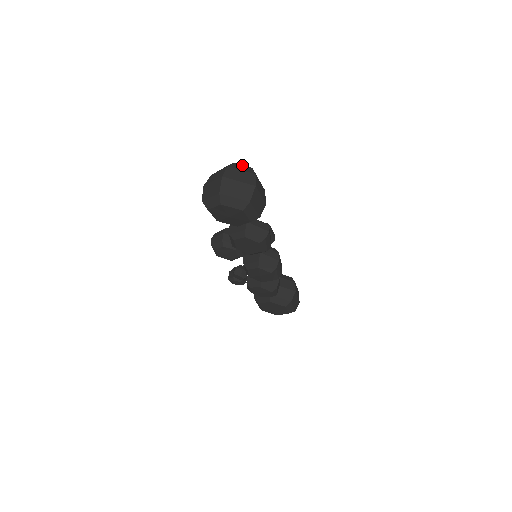
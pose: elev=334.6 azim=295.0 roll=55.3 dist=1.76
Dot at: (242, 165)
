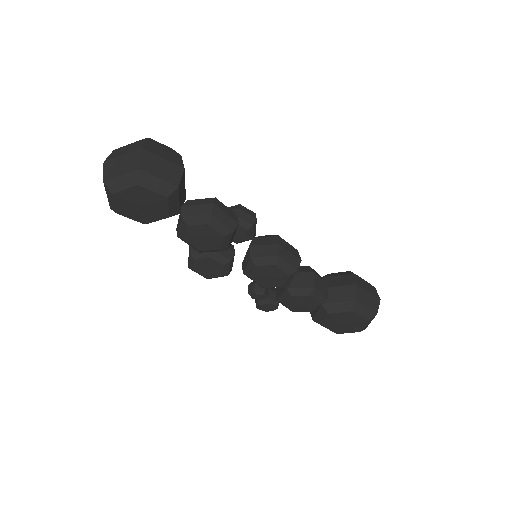
Dot at: occluded
